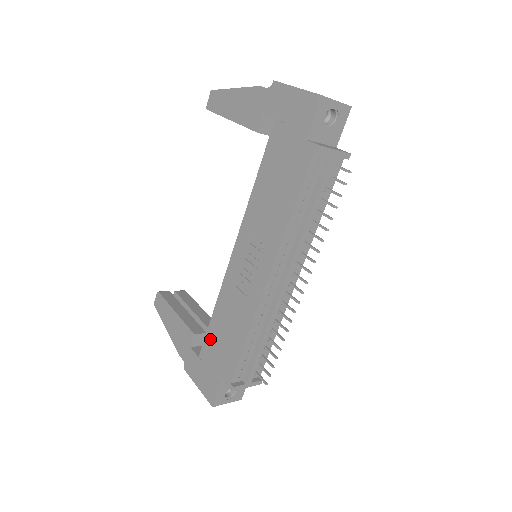
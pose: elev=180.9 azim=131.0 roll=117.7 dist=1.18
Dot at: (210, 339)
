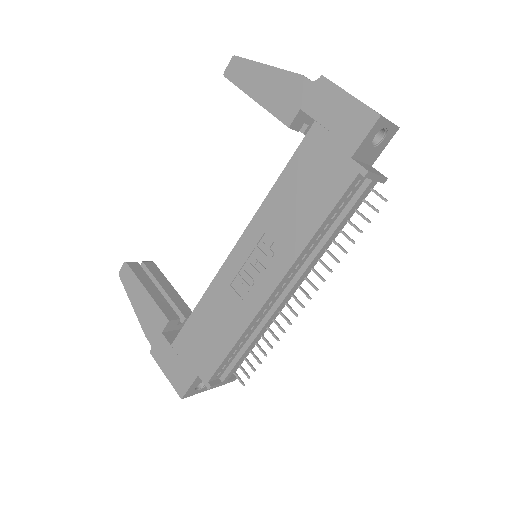
Dot at: (189, 331)
